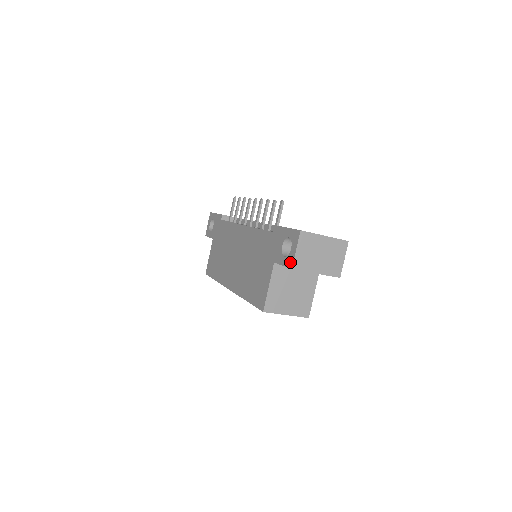
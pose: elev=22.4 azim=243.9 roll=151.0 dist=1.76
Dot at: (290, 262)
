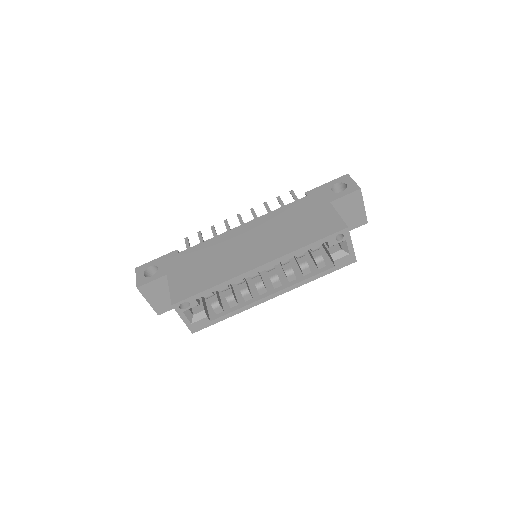
Dot at: (354, 188)
